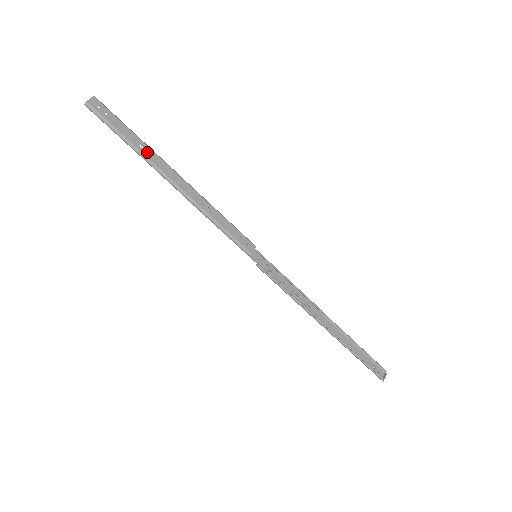
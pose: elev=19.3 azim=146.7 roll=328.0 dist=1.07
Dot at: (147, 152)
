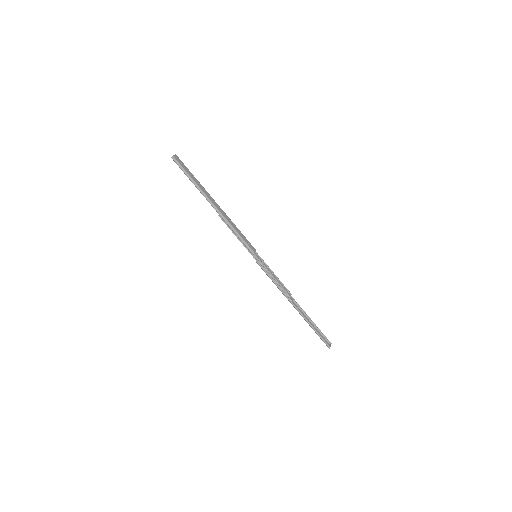
Dot at: (201, 187)
